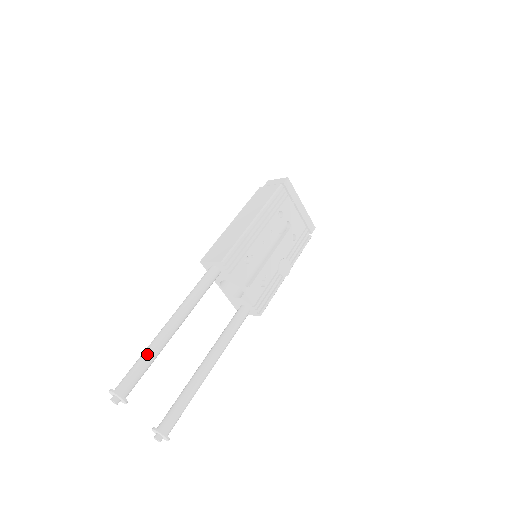
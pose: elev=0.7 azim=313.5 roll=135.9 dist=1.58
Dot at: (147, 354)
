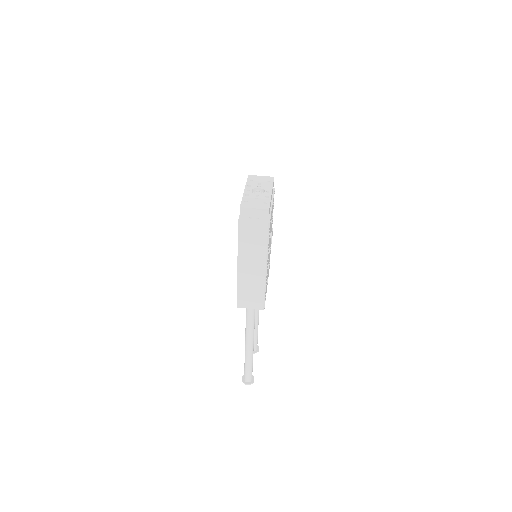
Dot at: (251, 364)
